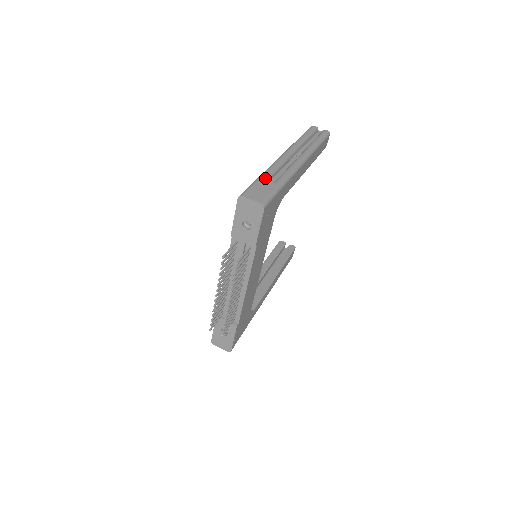
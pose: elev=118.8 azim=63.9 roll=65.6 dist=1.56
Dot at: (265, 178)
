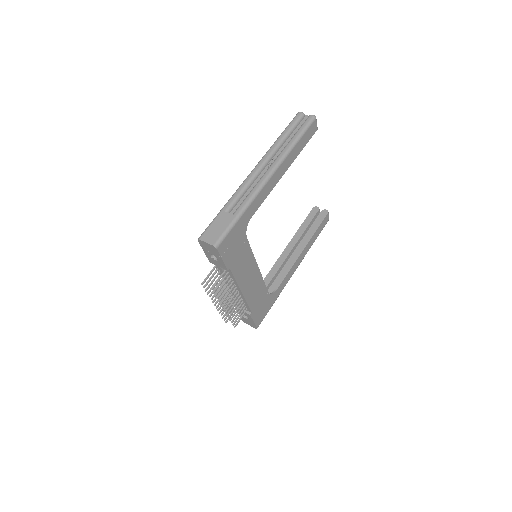
Dot at: (226, 210)
